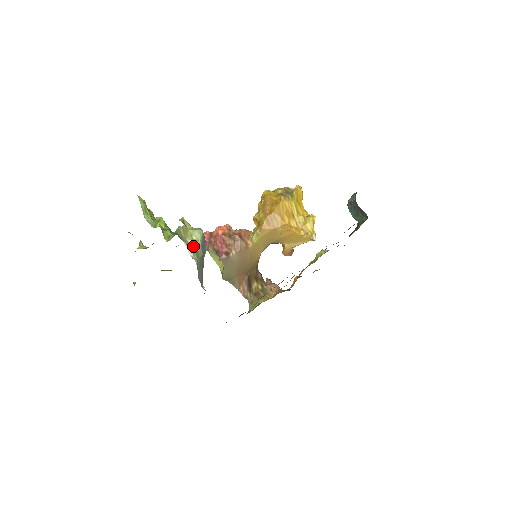
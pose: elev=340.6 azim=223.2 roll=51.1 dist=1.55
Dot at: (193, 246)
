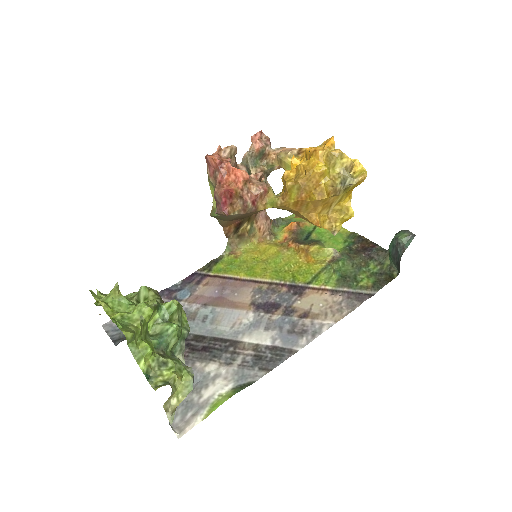
Dot at: (175, 408)
